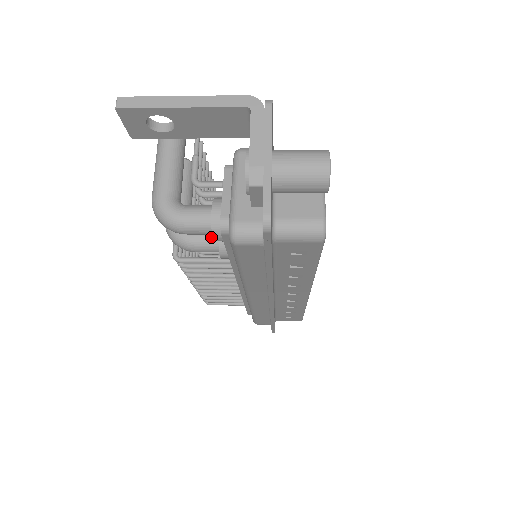
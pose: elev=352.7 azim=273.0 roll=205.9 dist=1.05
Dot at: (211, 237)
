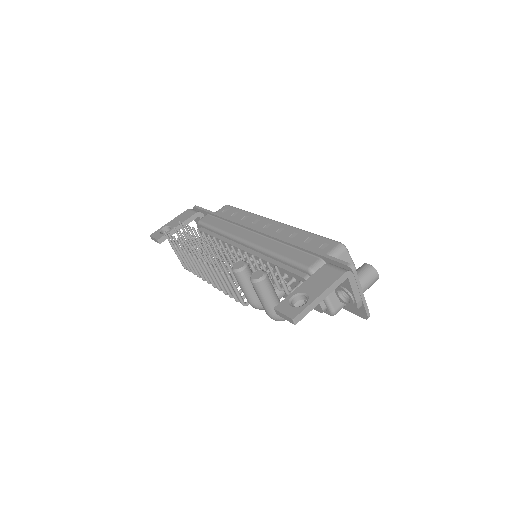
Dot at: (281, 296)
